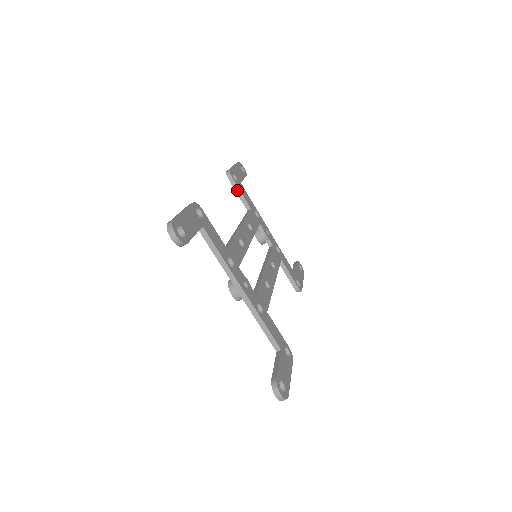
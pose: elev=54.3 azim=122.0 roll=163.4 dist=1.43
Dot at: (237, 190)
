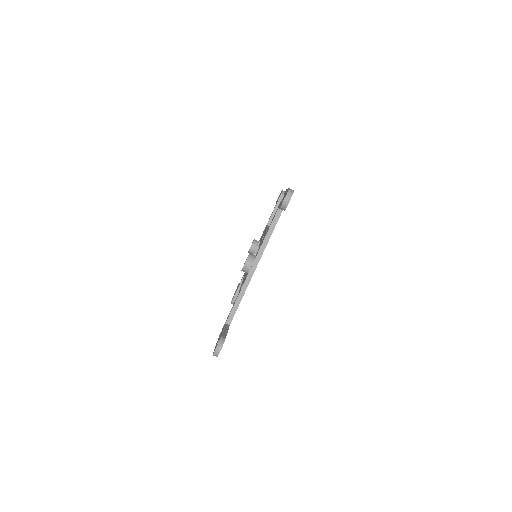
Dot at: (277, 207)
